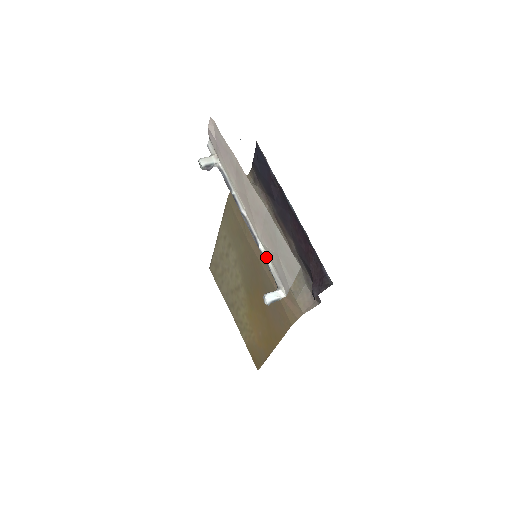
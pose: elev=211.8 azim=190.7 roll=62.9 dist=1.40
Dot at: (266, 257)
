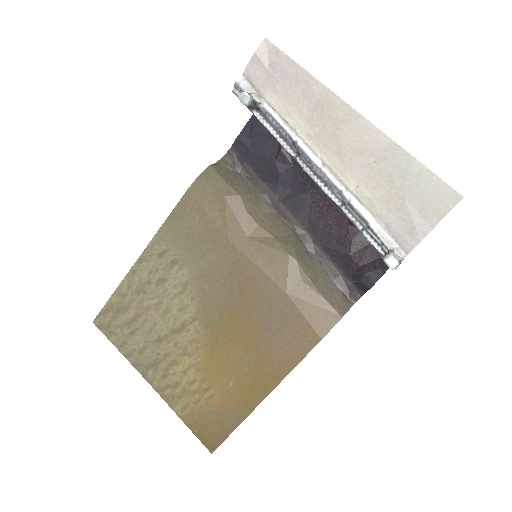
Dot at: (364, 213)
